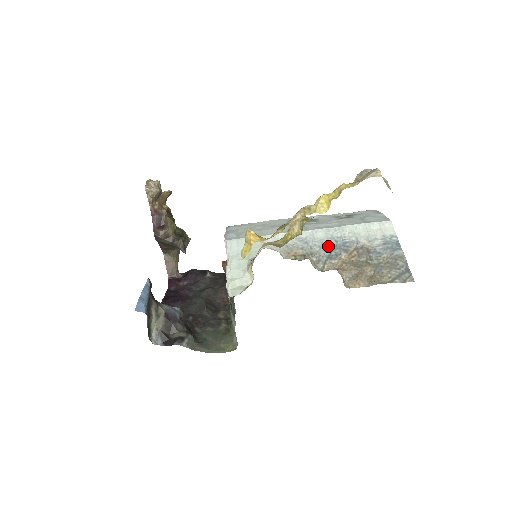
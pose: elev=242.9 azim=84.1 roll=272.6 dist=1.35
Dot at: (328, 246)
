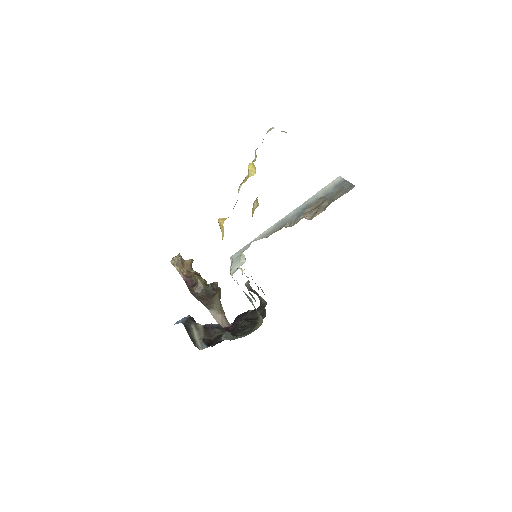
Dot at: (297, 214)
